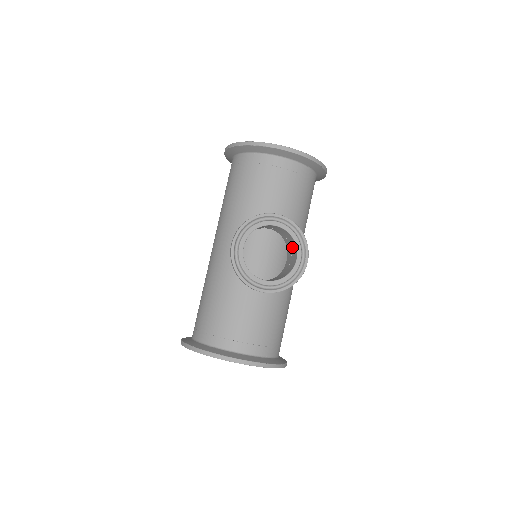
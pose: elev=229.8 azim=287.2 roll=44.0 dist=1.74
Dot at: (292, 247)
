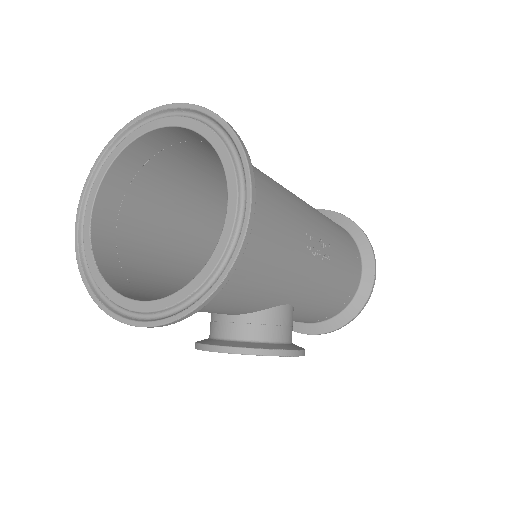
Dot at: (272, 334)
